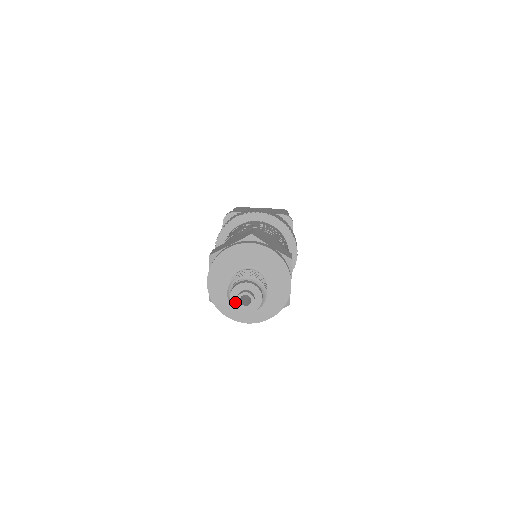
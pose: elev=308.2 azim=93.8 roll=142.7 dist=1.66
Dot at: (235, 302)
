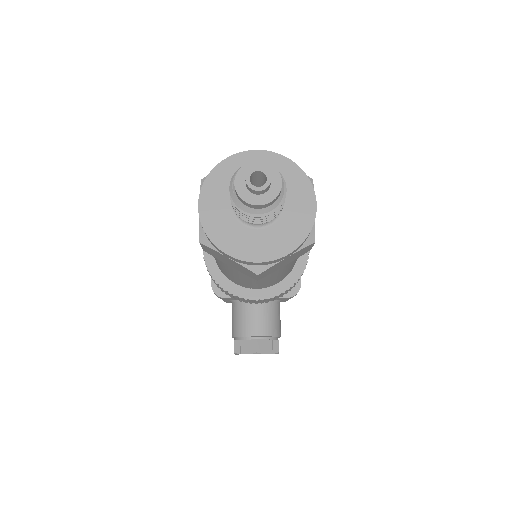
Dot at: (242, 190)
